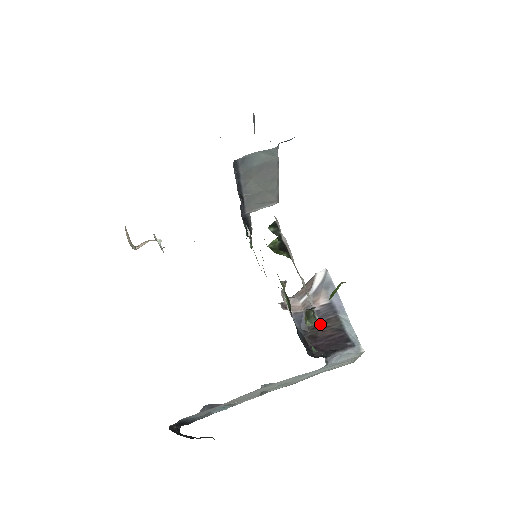
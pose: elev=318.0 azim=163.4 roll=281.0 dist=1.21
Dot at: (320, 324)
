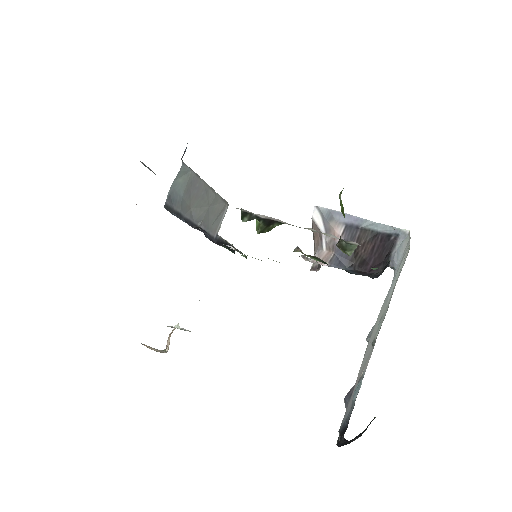
Dot at: (358, 244)
